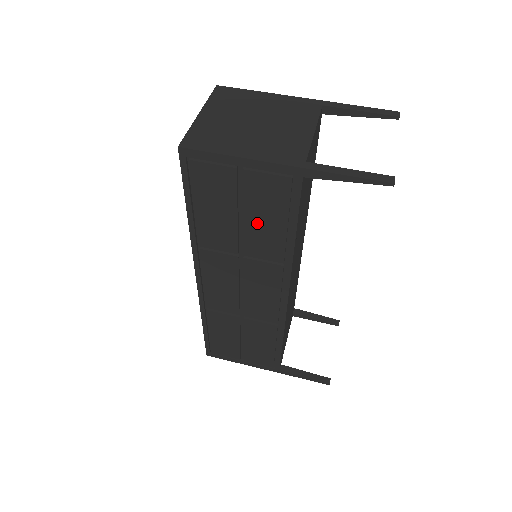
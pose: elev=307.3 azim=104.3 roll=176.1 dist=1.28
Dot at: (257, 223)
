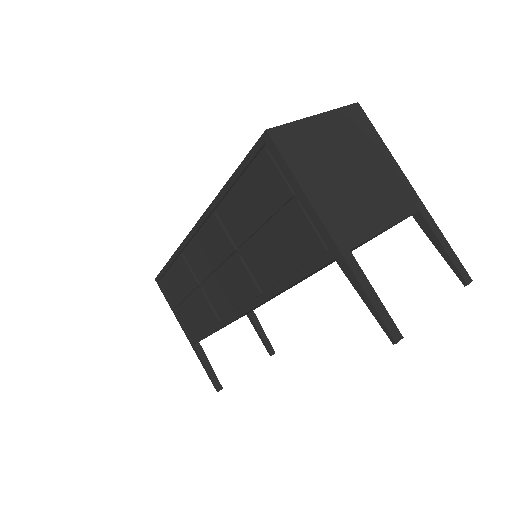
Dot at: (270, 247)
